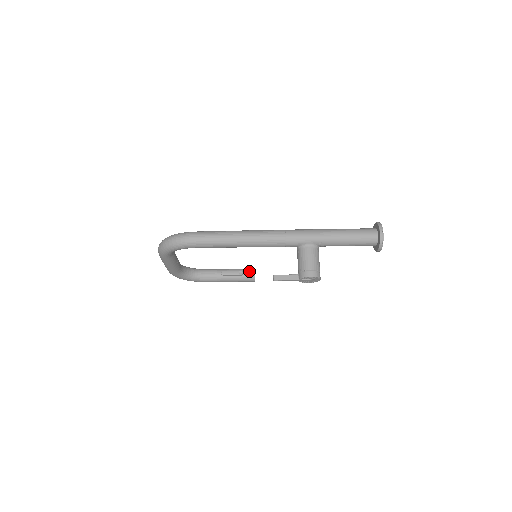
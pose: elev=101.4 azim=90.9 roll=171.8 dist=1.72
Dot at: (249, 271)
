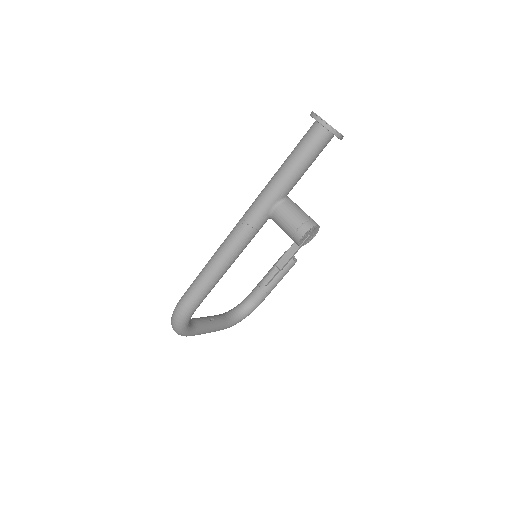
Dot at: occluded
